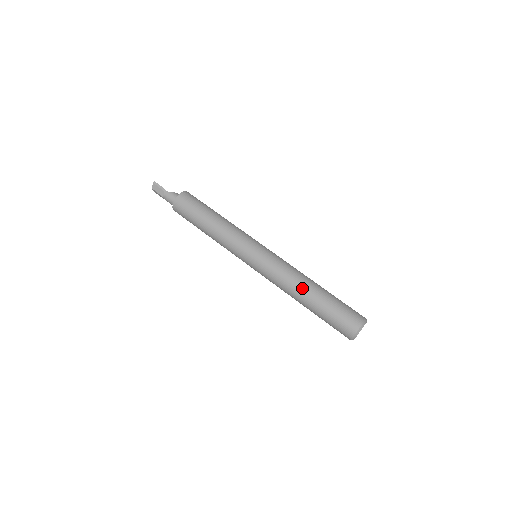
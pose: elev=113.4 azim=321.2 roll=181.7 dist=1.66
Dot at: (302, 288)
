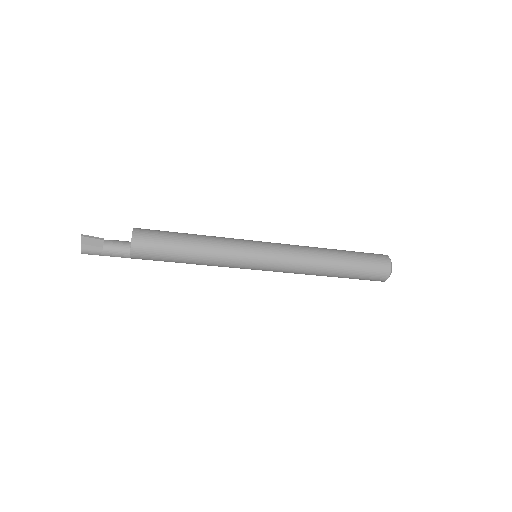
Dot at: (324, 251)
